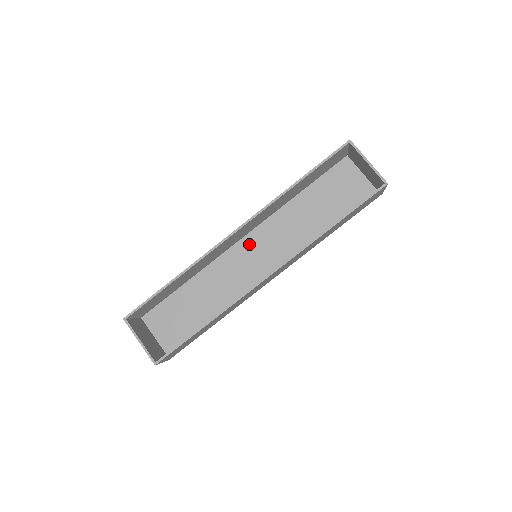
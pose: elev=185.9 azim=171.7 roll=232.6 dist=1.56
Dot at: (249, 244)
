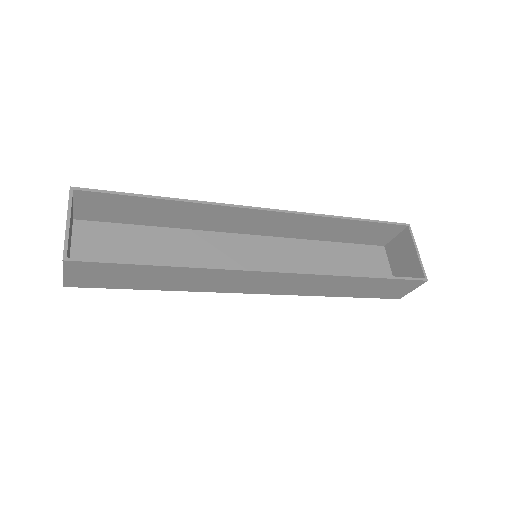
Dot at: (252, 244)
